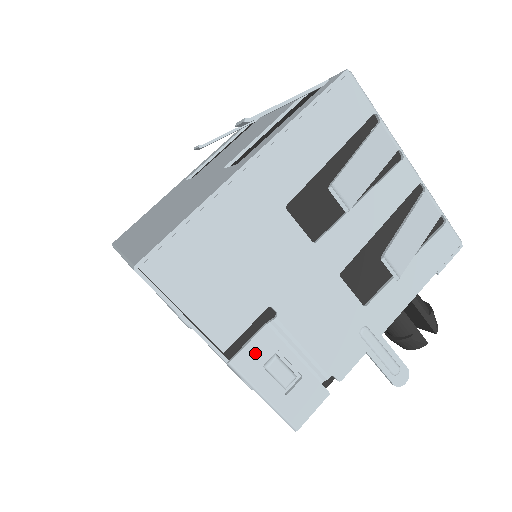
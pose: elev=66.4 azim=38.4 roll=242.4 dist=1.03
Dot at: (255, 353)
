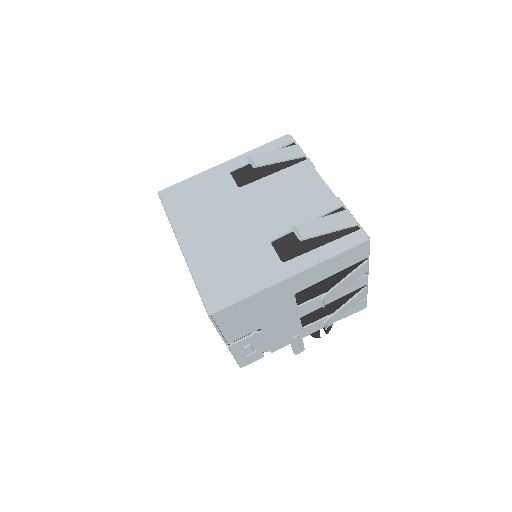
Dot at: (242, 344)
